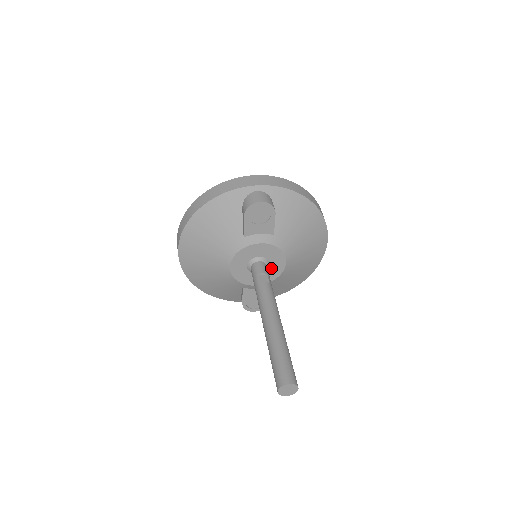
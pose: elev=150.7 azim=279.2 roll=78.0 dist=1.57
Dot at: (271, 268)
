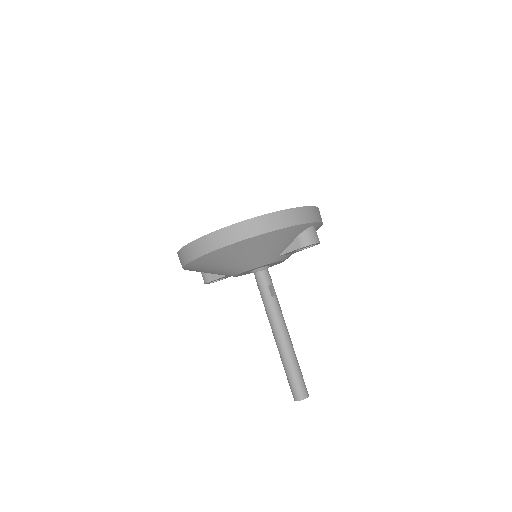
Dot at: occluded
